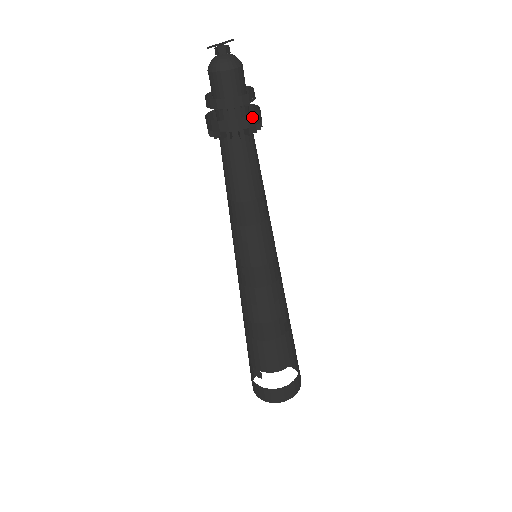
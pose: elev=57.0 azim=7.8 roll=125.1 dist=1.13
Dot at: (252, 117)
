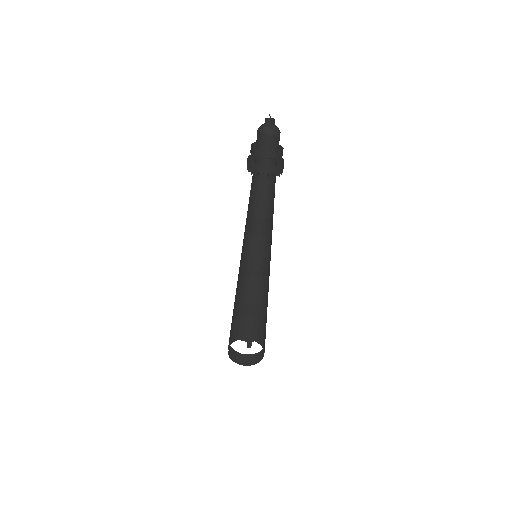
Dot at: occluded
